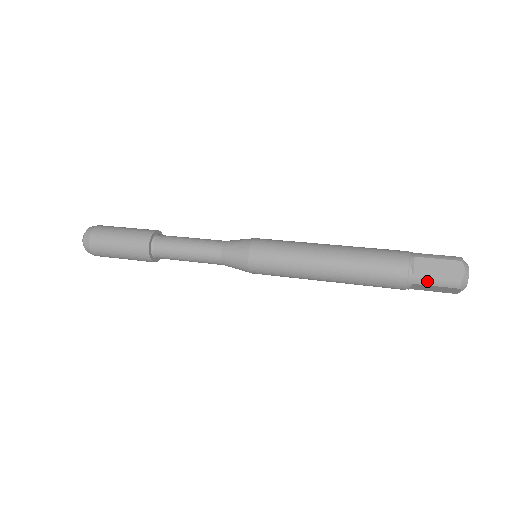
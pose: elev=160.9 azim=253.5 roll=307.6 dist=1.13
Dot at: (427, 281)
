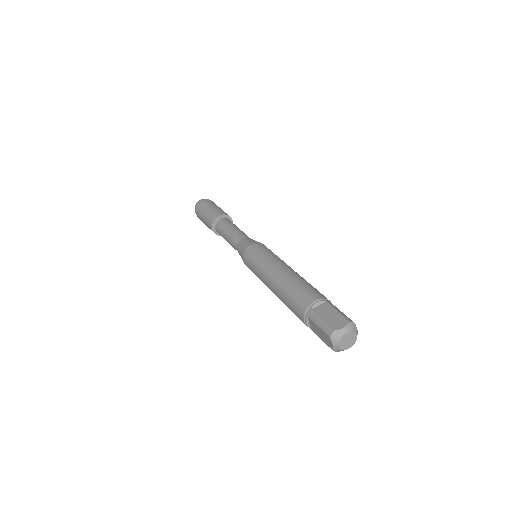
Dot at: (319, 336)
